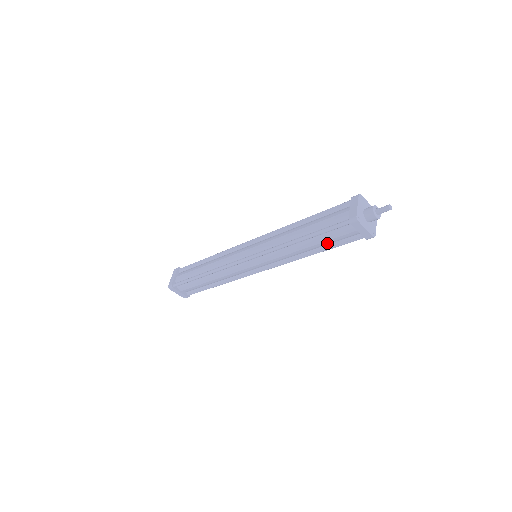
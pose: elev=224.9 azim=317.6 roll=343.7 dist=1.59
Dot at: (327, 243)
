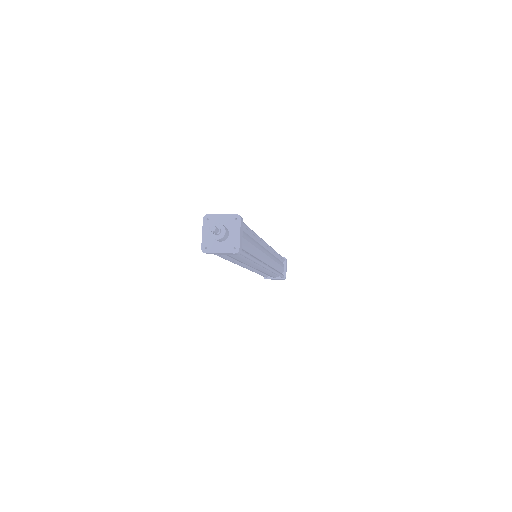
Dot at: (239, 256)
